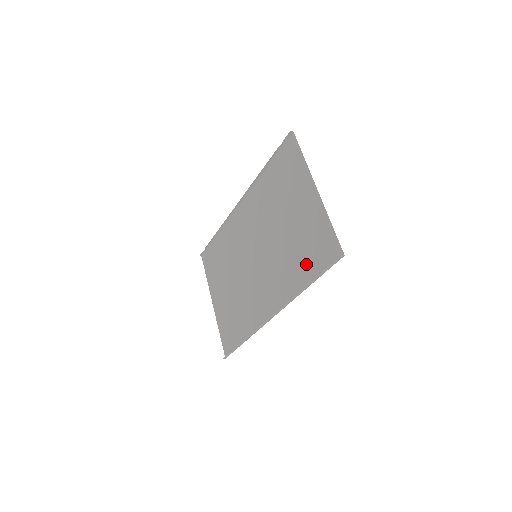
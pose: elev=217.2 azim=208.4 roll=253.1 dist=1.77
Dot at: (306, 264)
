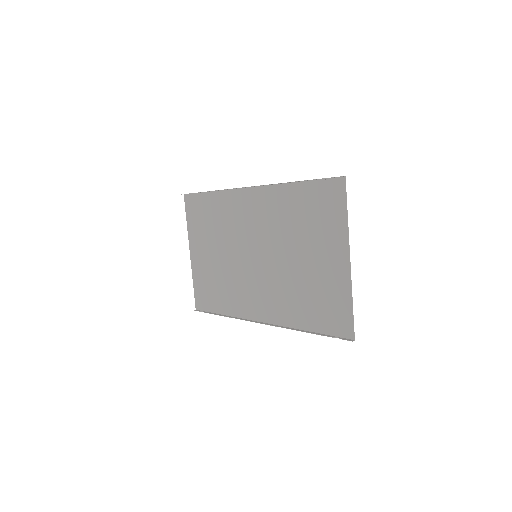
Dot at: (312, 313)
